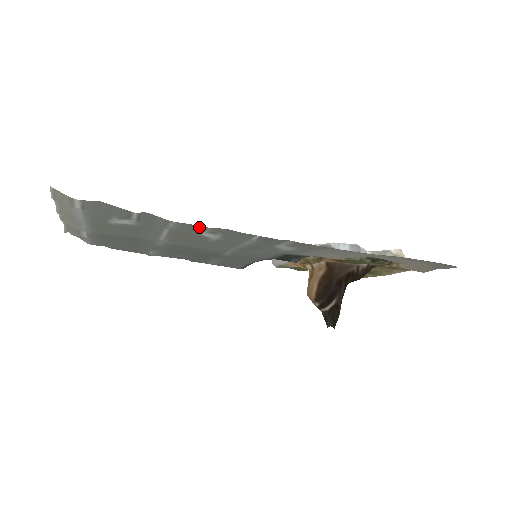
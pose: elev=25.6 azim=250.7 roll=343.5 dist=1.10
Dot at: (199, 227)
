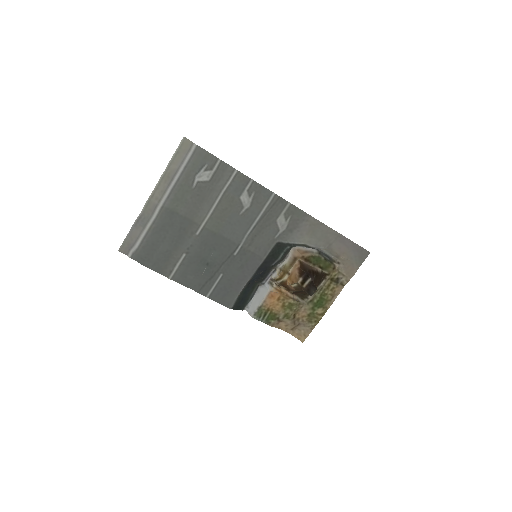
Dot at: (247, 180)
